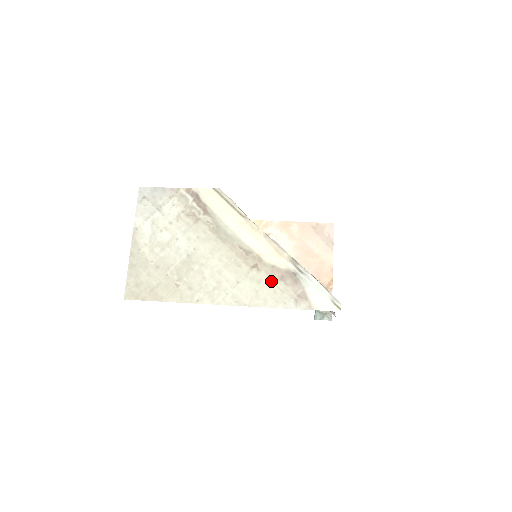
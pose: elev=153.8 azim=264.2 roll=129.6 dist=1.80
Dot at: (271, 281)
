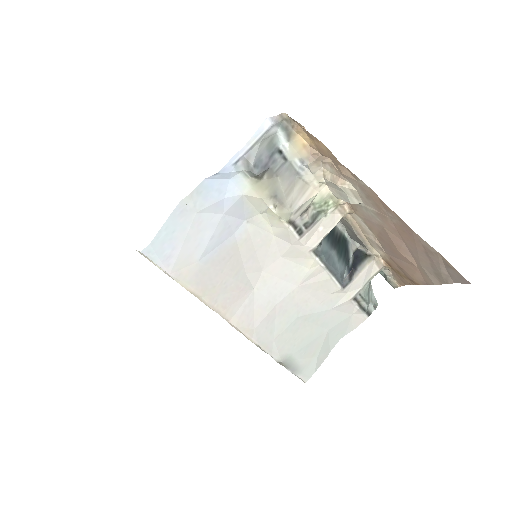
Dot at: occluded
